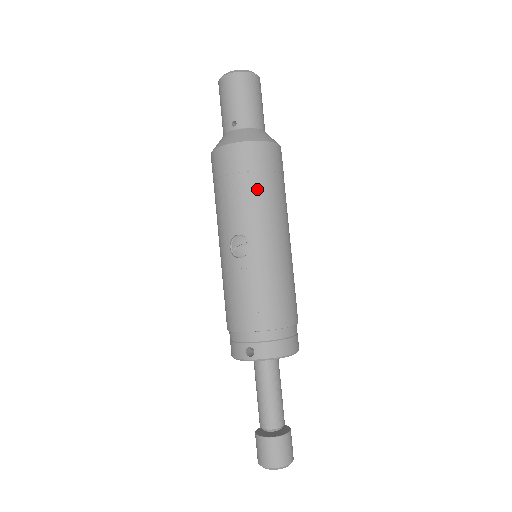
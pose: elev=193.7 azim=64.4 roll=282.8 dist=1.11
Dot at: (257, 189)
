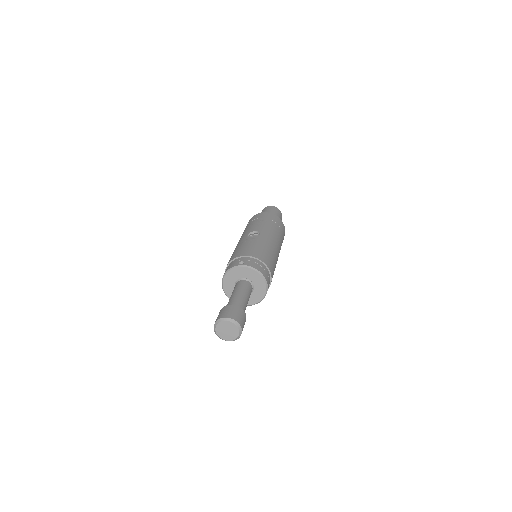
Dot at: (271, 224)
